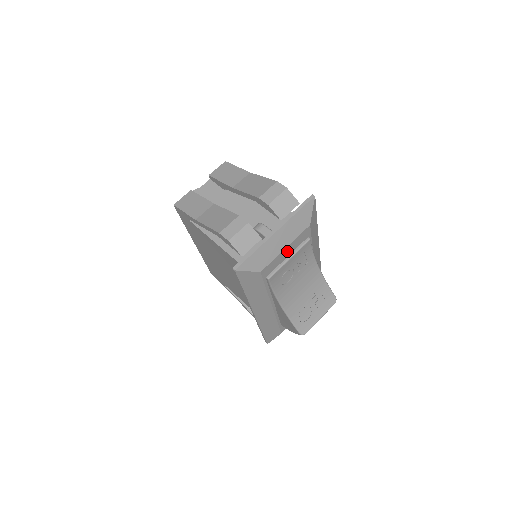
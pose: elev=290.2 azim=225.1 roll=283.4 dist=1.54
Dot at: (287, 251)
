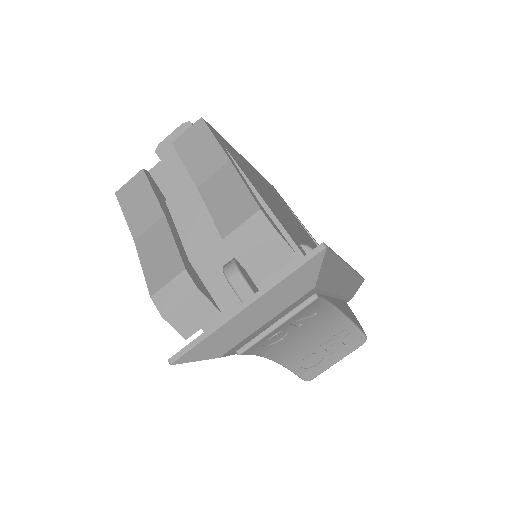
Dot at: (271, 321)
